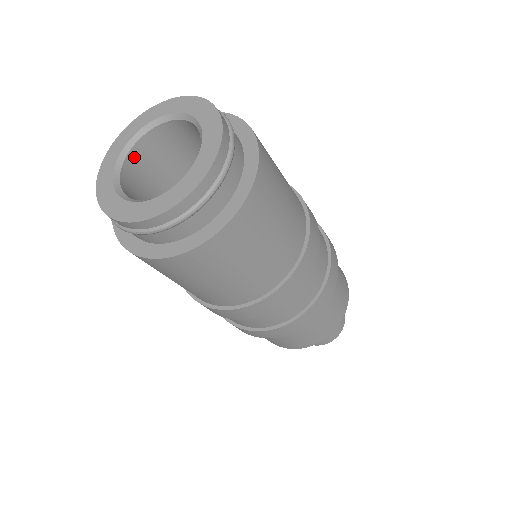
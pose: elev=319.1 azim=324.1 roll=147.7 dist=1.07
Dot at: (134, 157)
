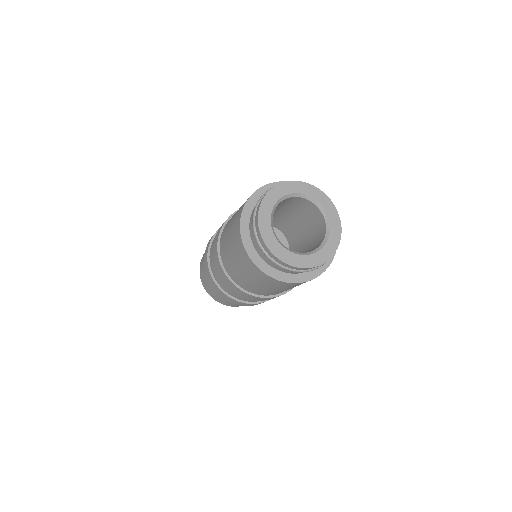
Dot at: occluded
